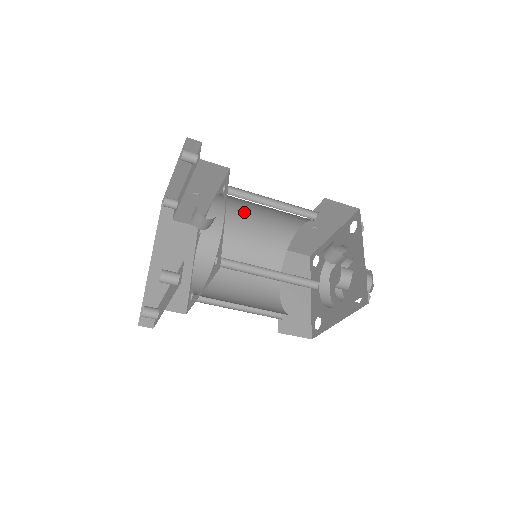
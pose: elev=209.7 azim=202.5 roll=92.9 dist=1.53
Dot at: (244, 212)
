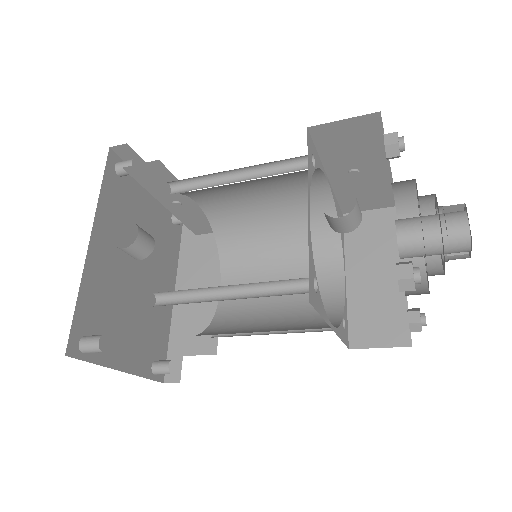
Dot at: (240, 196)
